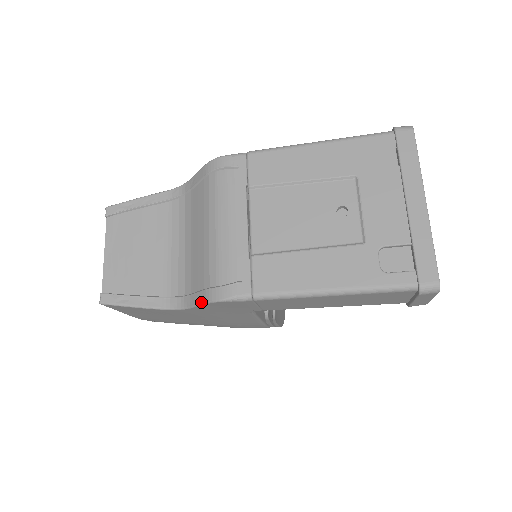
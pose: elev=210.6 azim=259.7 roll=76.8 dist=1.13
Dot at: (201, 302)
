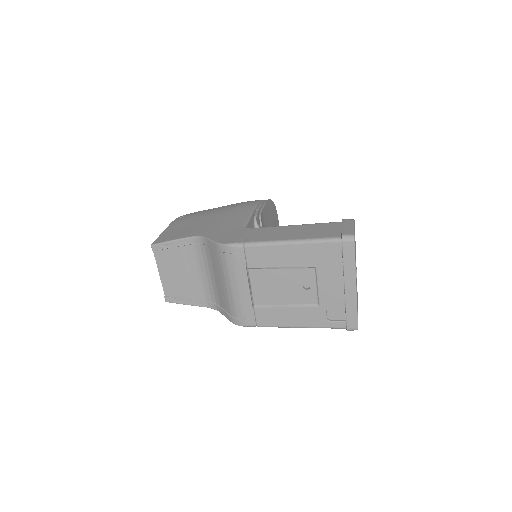
Dot at: (228, 319)
